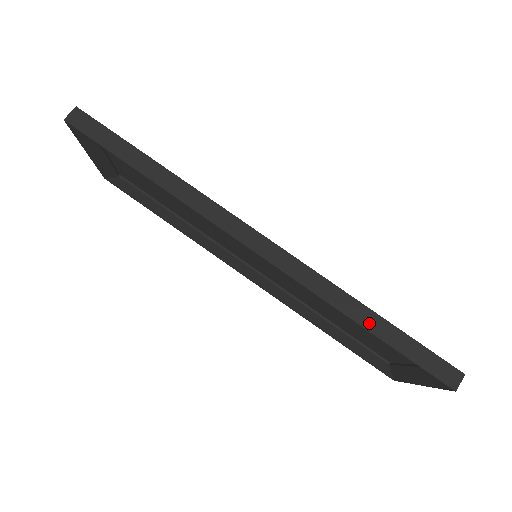
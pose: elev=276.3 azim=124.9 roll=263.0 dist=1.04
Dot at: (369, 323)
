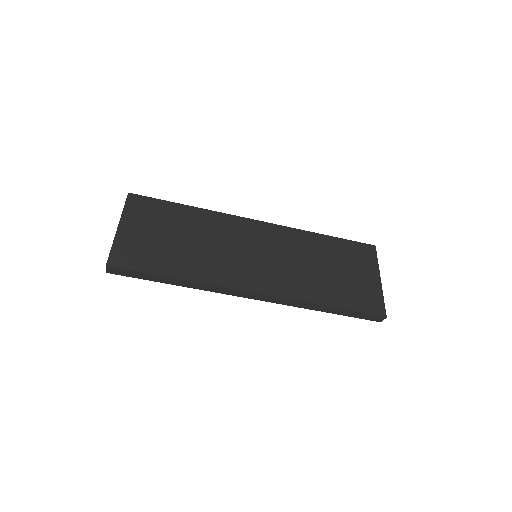
Dot at: (328, 311)
